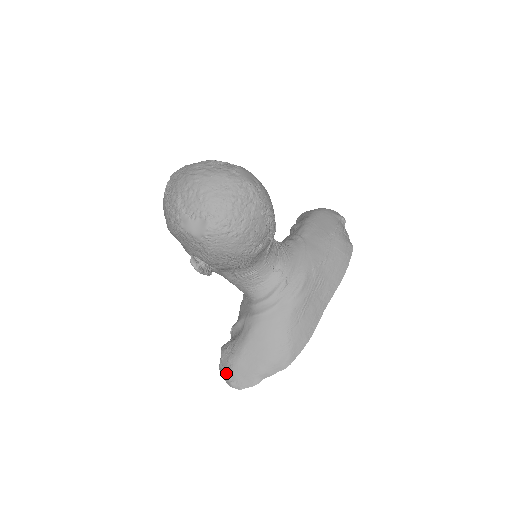
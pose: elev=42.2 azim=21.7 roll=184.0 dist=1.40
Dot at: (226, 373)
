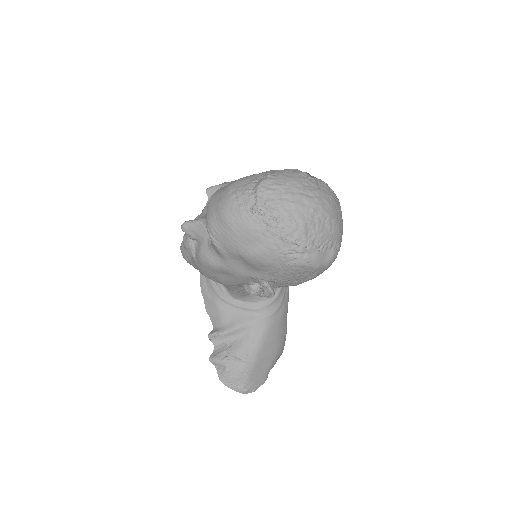
Dot at: (239, 383)
